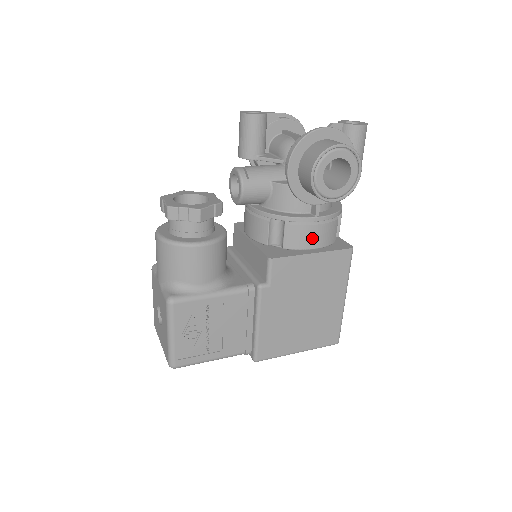
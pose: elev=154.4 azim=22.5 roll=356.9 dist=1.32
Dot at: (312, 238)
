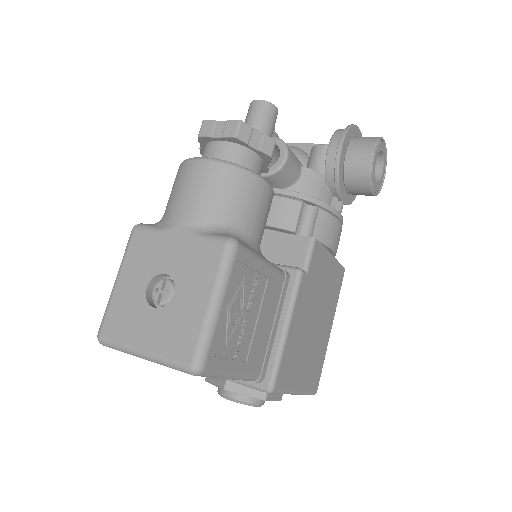
Dot at: (335, 236)
